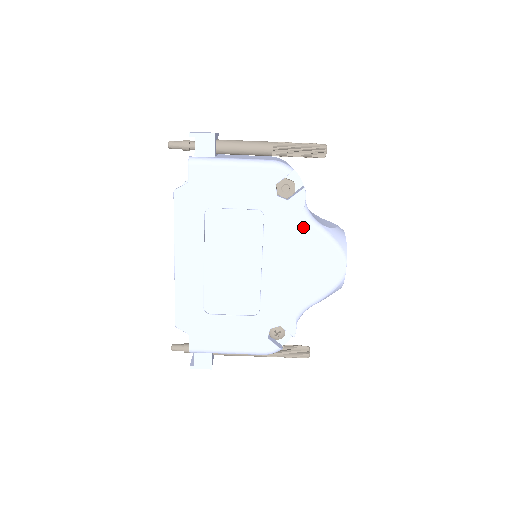
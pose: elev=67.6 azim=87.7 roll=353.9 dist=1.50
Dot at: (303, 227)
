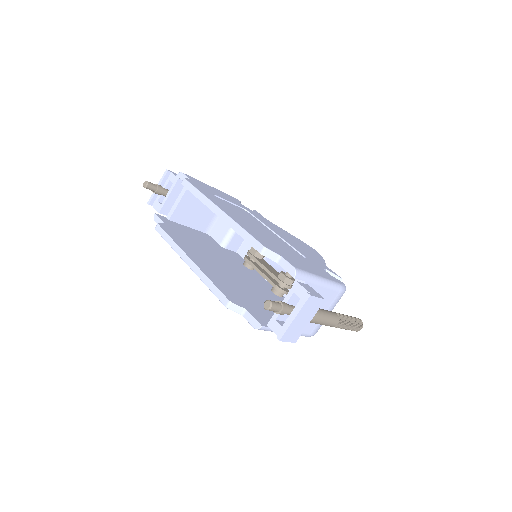
Dot at: occluded
